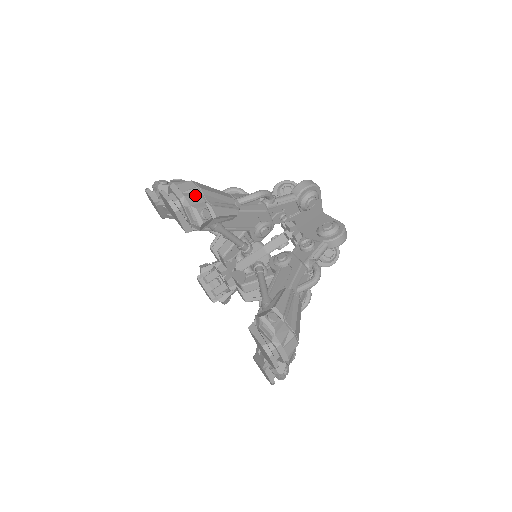
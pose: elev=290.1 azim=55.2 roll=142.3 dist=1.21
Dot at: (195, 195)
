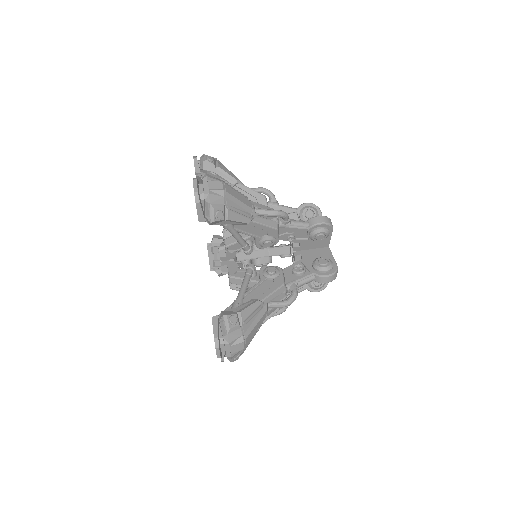
Dot at: (219, 196)
